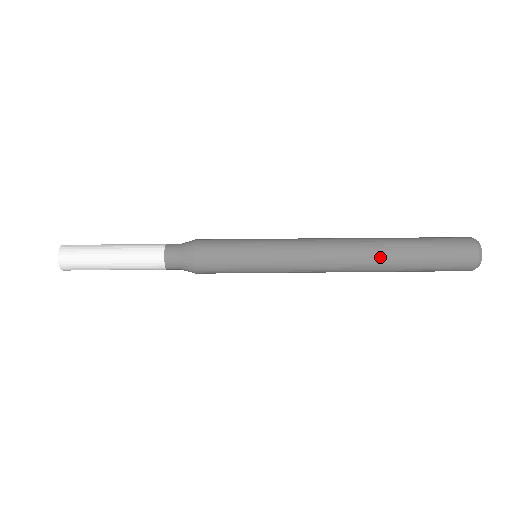
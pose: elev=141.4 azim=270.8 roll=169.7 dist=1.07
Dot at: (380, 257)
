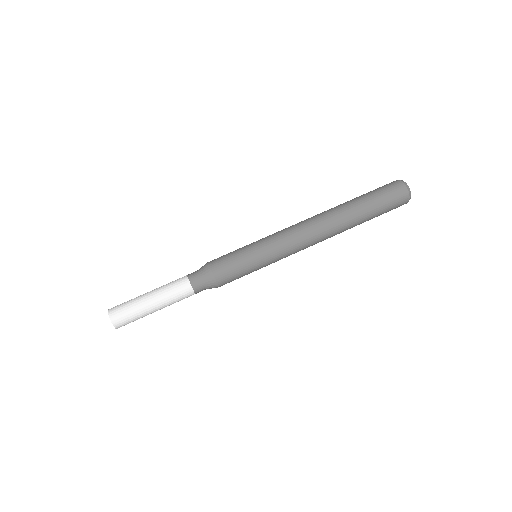
Dot at: (344, 221)
